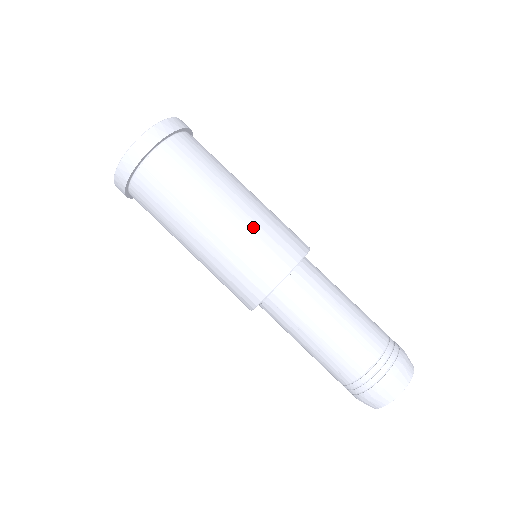
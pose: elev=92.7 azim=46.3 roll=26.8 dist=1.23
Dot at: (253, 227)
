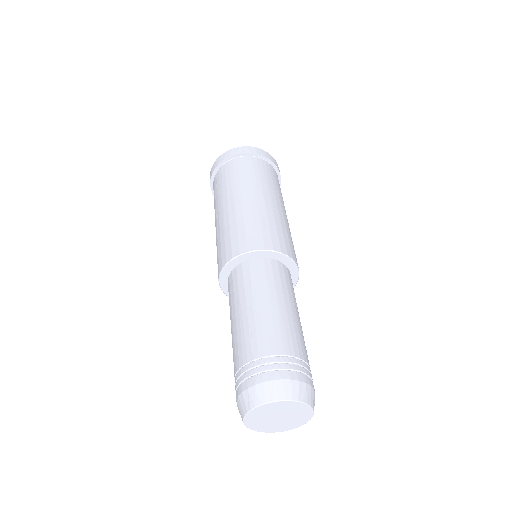
Dot at: (239, 218)
